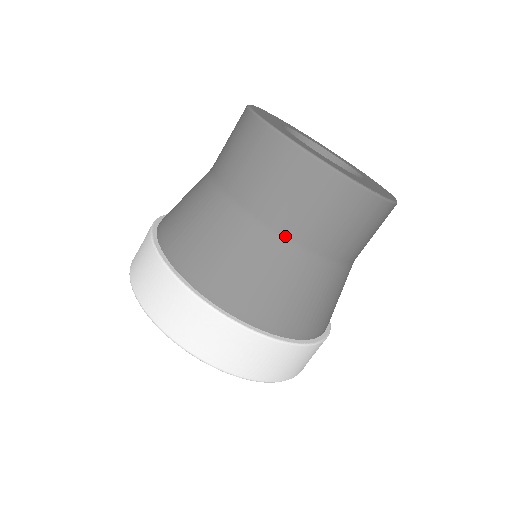
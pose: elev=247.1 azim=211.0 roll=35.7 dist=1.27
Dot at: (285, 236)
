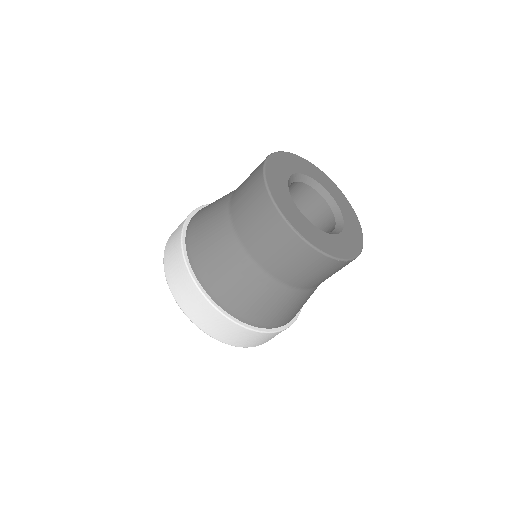
Dot at: (241, 241)
